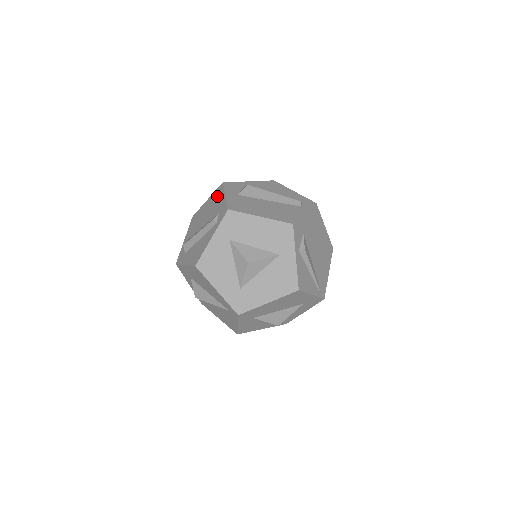
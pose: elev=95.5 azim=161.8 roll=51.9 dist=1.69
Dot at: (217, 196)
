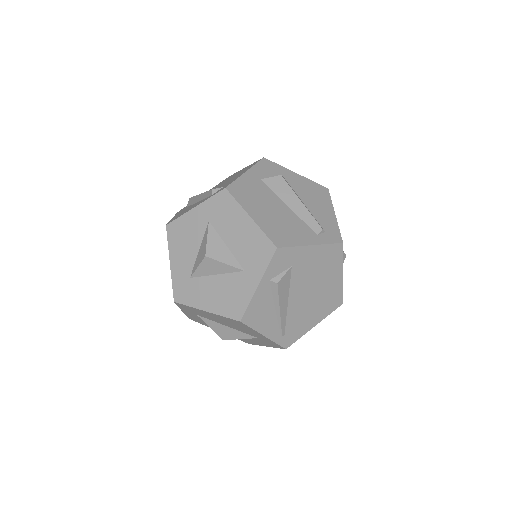
Dot at: (247, 168)
